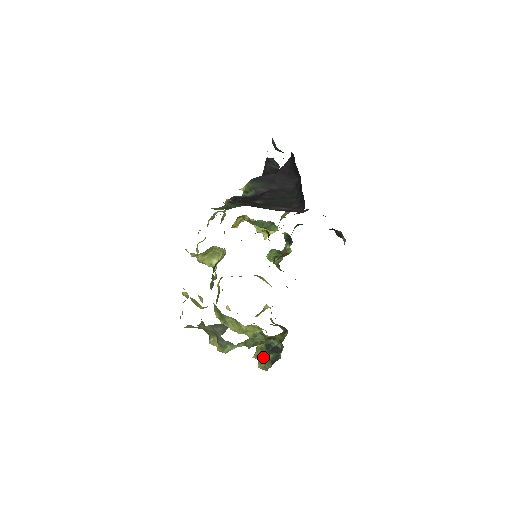
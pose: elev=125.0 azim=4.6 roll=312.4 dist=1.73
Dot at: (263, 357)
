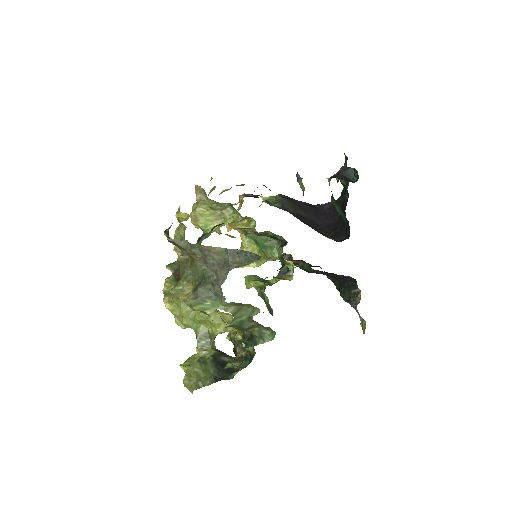
Dot at: (201, 369)
